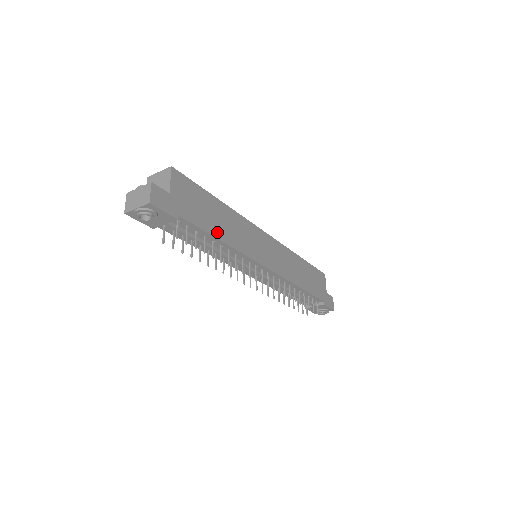
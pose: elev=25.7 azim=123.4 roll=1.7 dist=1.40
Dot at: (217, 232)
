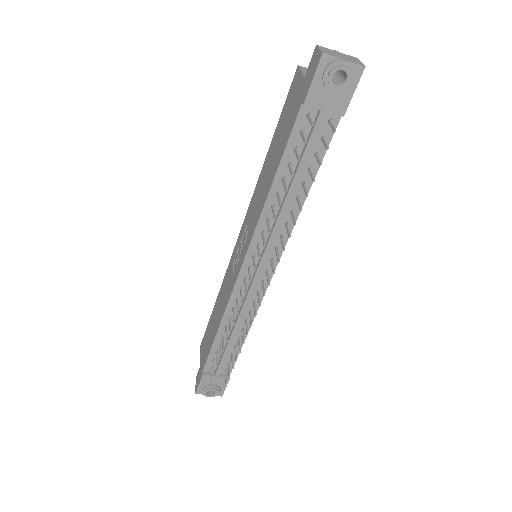
Dot at: occluded
